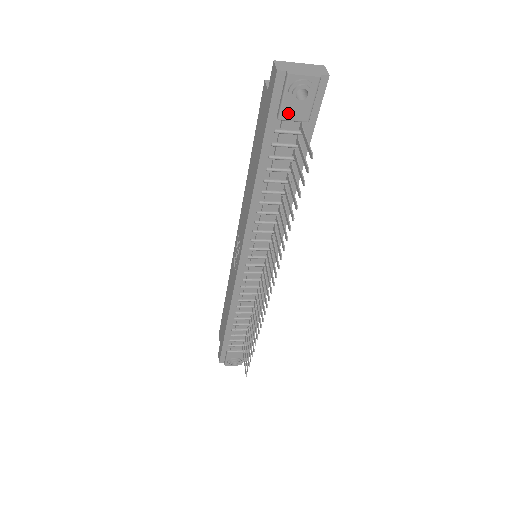
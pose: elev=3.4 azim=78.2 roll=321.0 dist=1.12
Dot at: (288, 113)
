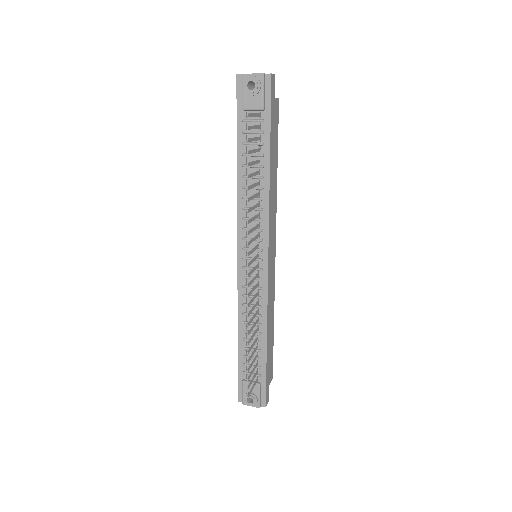
Dot at: (247, 104)
